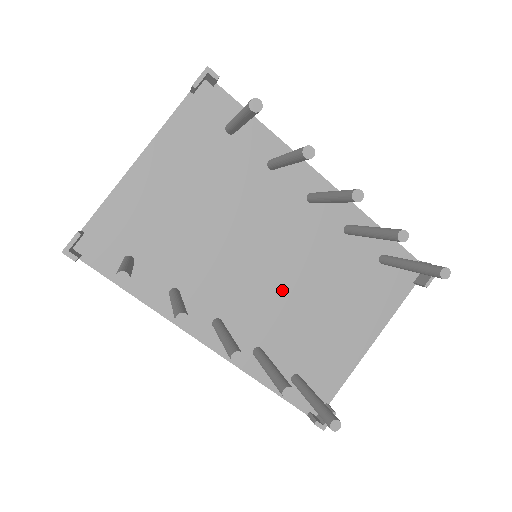
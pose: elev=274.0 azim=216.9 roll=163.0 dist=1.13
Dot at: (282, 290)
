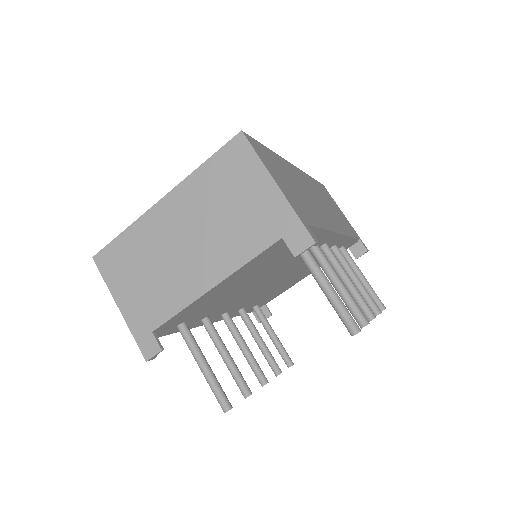
Dot at: (272, 285)
